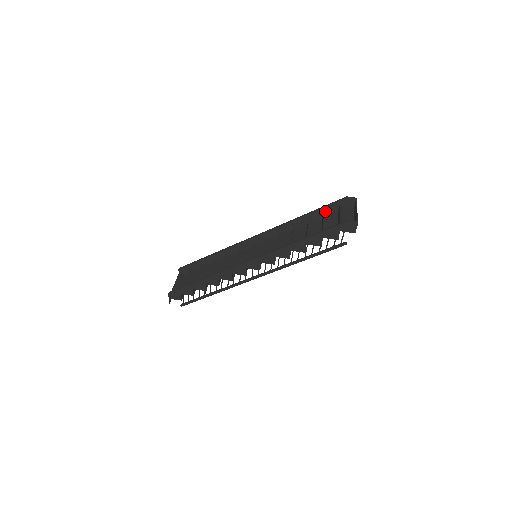
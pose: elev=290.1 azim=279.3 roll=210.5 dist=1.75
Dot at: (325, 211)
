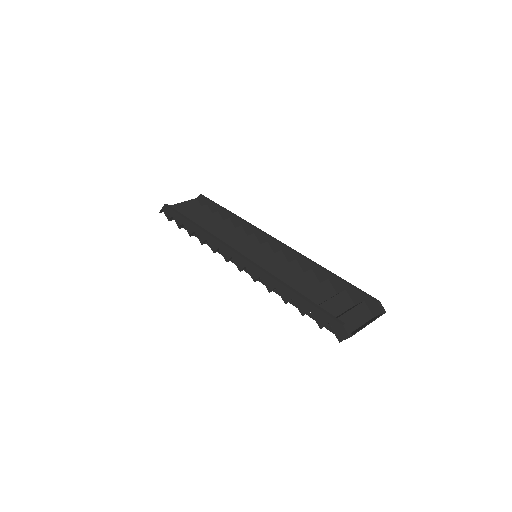
Dot at: (348, 289)
